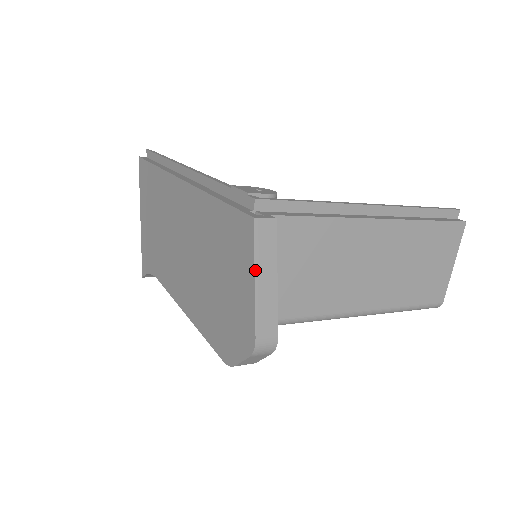
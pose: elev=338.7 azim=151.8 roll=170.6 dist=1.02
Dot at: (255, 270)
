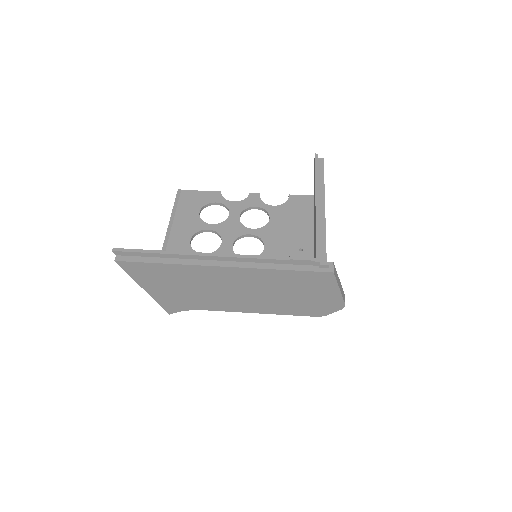
Dot at: (339, 287)
